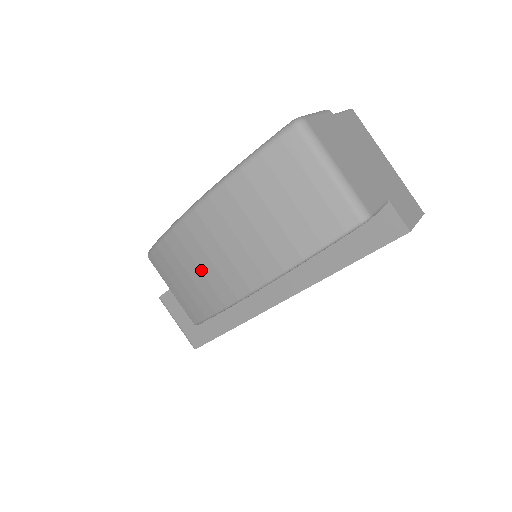
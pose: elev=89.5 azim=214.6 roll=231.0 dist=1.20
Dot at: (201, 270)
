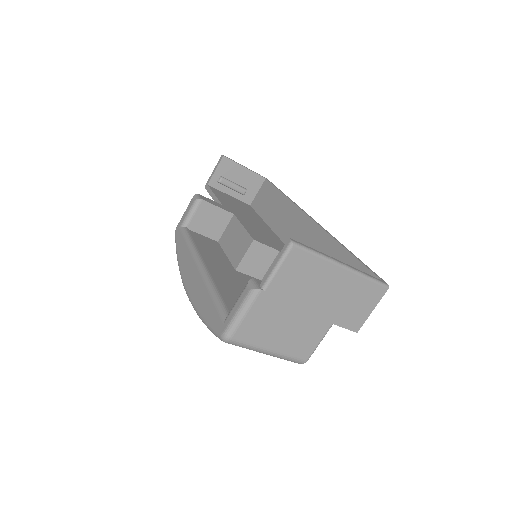
Dot at: occluded
